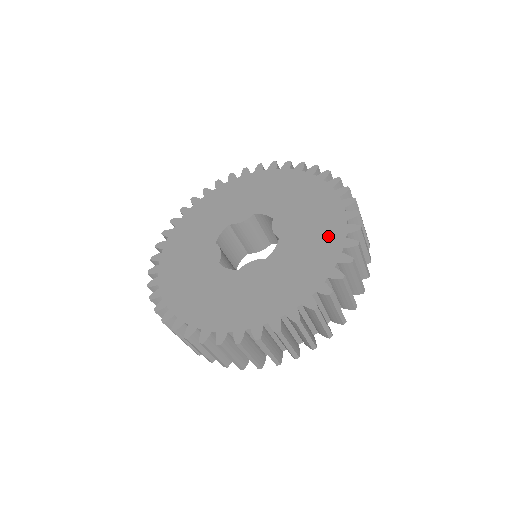
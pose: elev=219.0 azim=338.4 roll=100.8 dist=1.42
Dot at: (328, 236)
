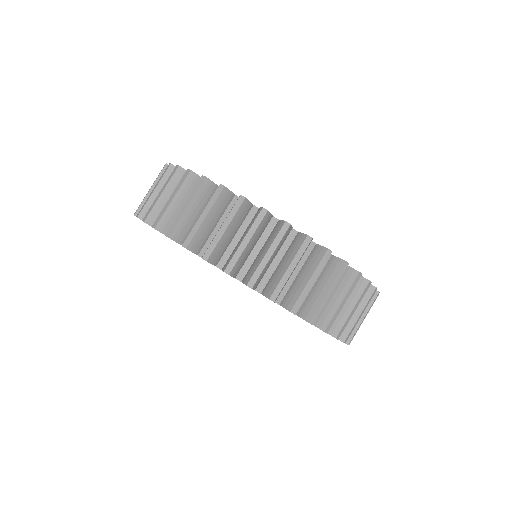
Dot at: occluded
